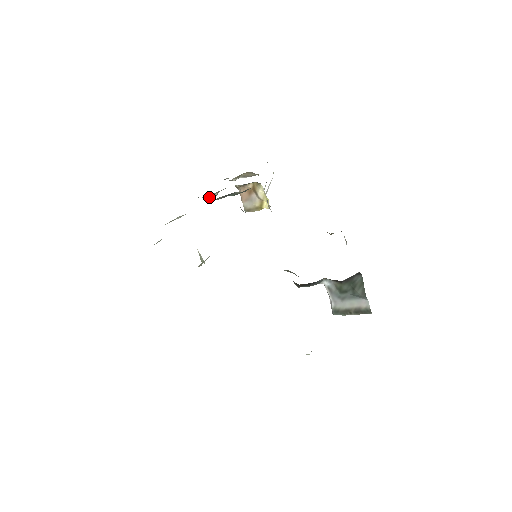
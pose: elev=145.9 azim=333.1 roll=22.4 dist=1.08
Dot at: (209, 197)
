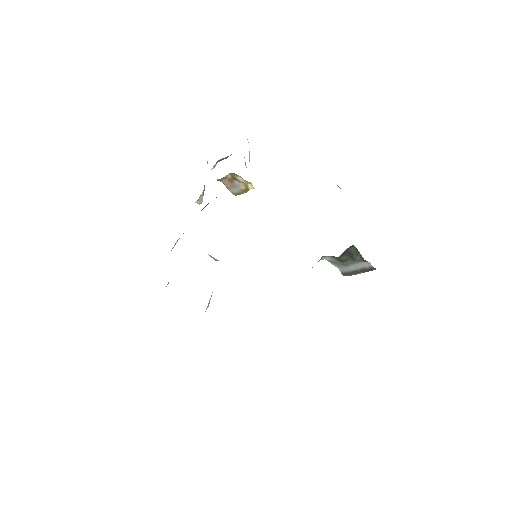
Dot at: (197, 200)
